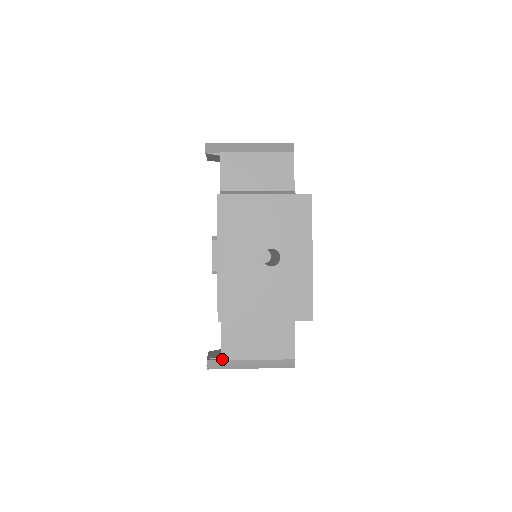
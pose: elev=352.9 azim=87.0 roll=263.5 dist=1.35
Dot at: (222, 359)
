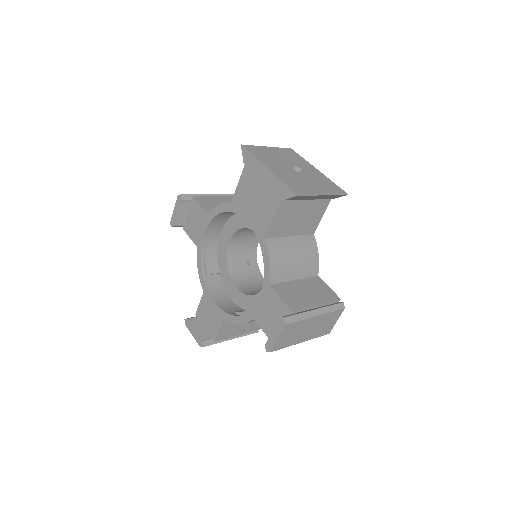
Dot at: (292, 310)
